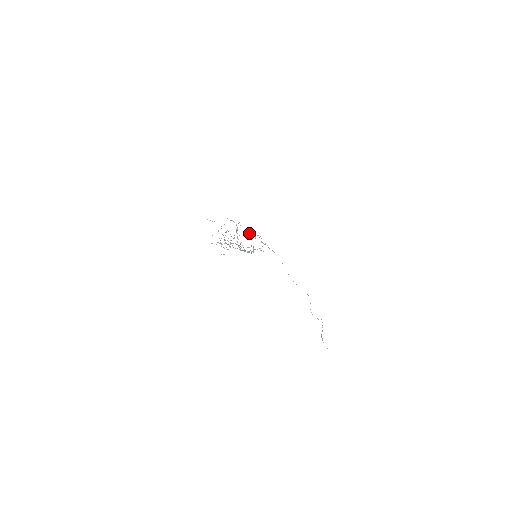
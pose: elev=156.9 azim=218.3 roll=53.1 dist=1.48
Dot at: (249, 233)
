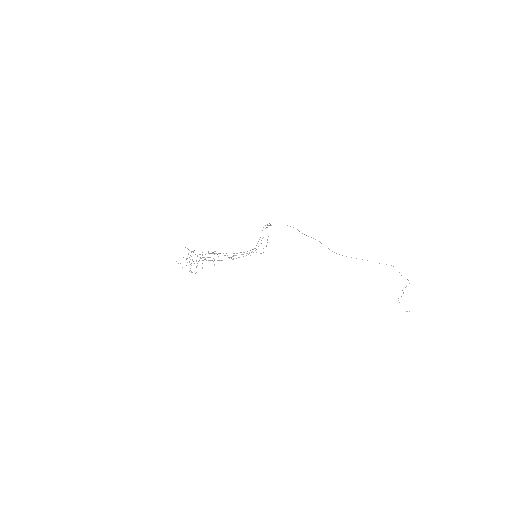
Dot at: (265, 225)
